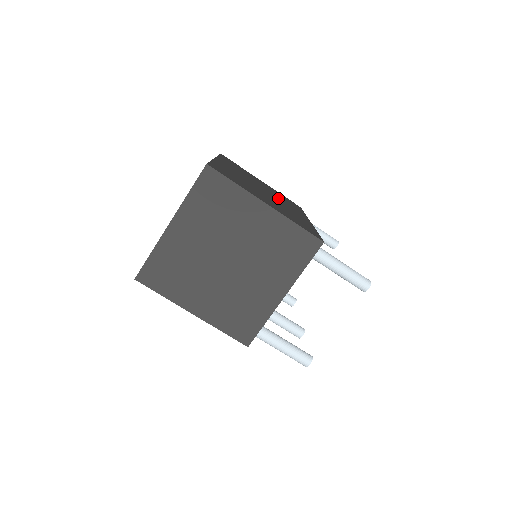
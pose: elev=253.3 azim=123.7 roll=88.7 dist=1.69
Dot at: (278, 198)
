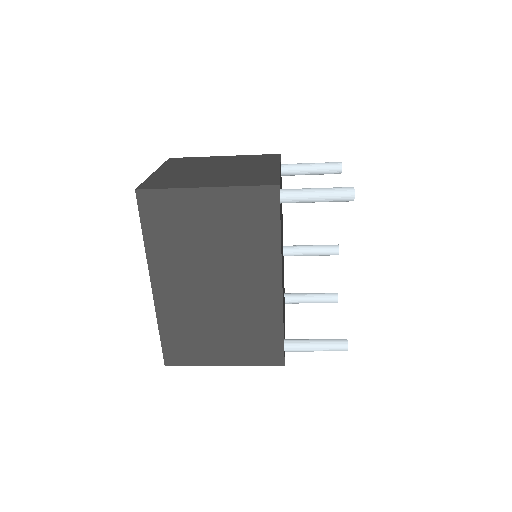
Dot at: (236, 267)
